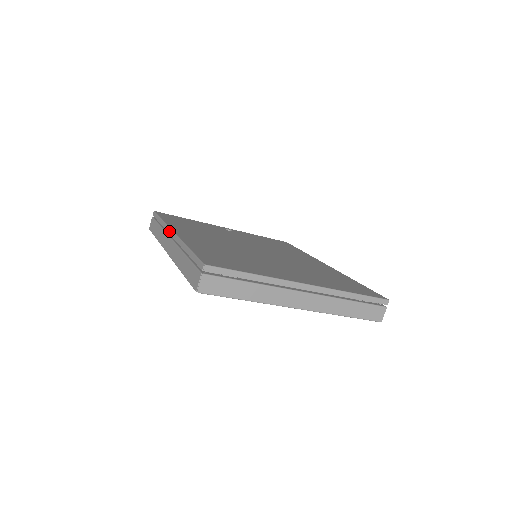
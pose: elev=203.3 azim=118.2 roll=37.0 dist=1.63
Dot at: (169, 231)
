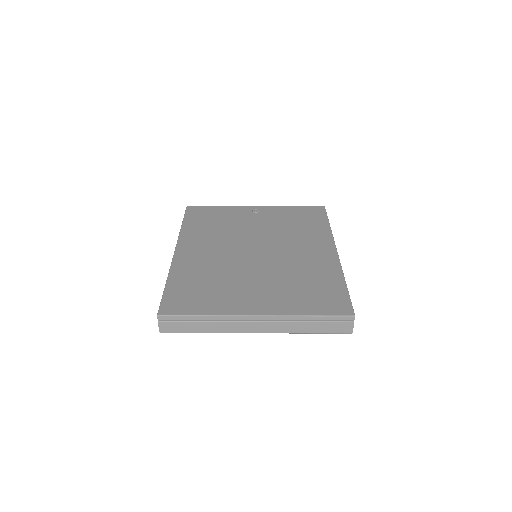
Dot at: occluded
